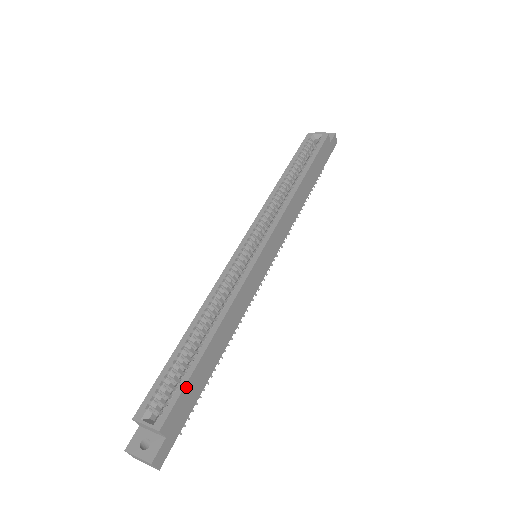
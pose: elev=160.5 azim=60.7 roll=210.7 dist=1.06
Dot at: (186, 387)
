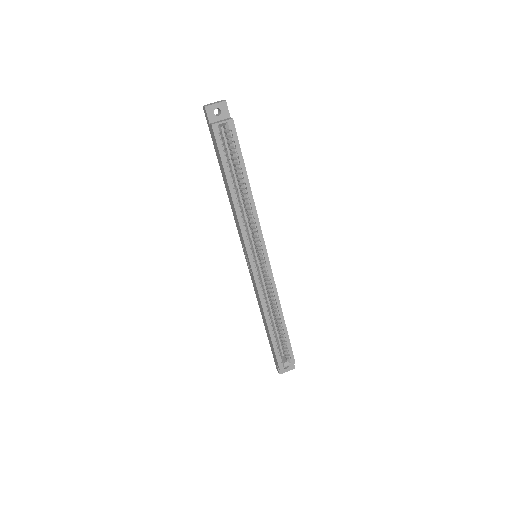
Dot at: (290, 343)
